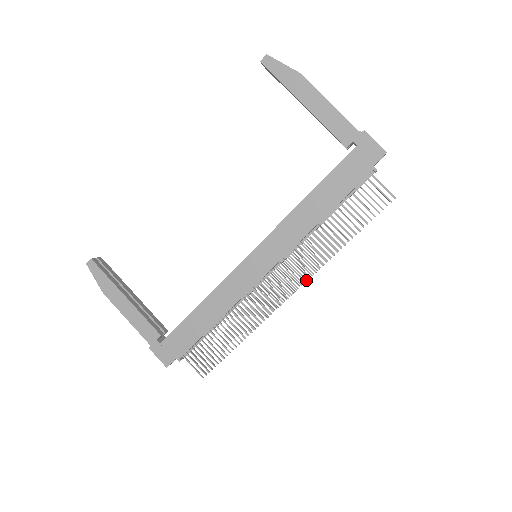
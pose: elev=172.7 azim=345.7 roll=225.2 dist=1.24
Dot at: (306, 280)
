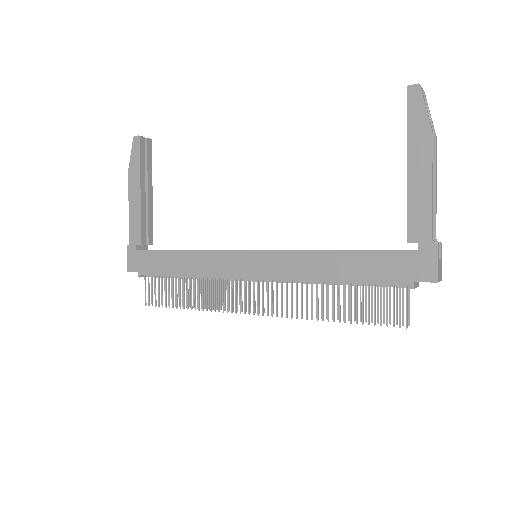
Dot at: occluded
